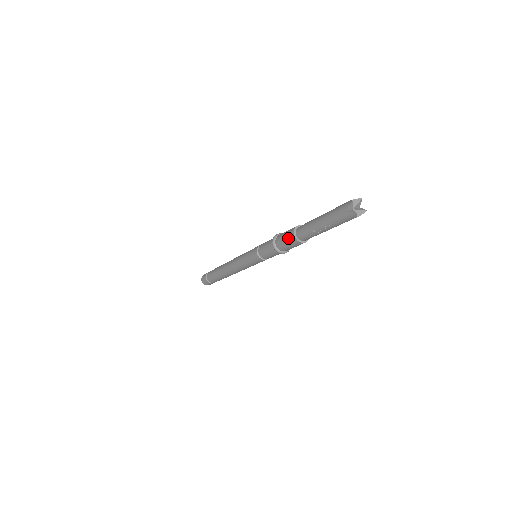
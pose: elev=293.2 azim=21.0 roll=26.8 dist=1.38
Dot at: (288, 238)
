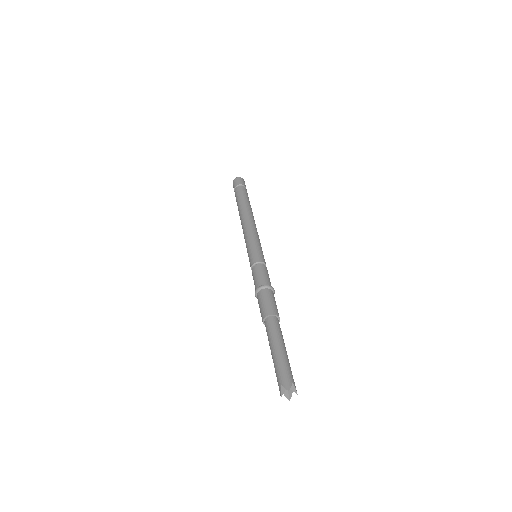
Dot at: (263, 309)
